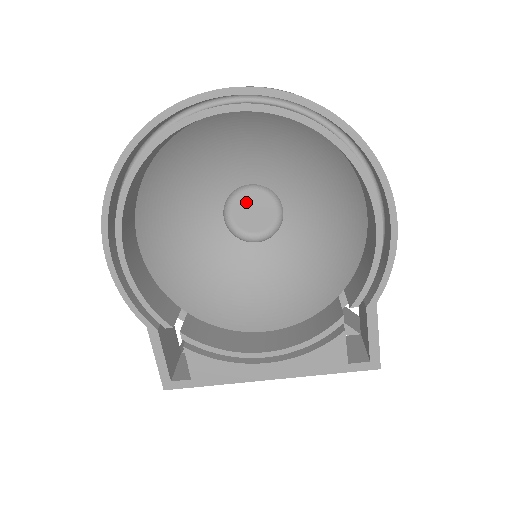
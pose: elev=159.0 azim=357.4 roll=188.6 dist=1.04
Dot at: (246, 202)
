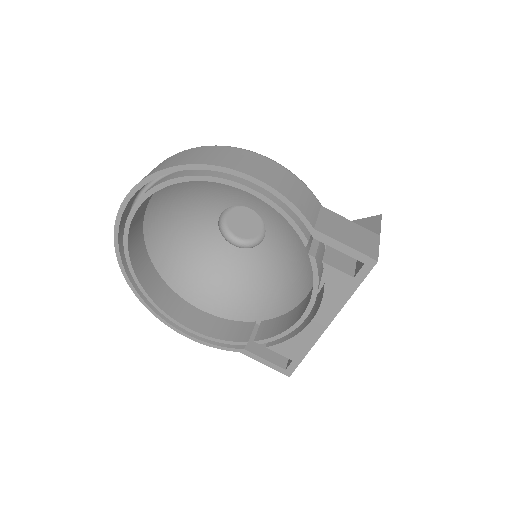
Dot at: (235, 223)
